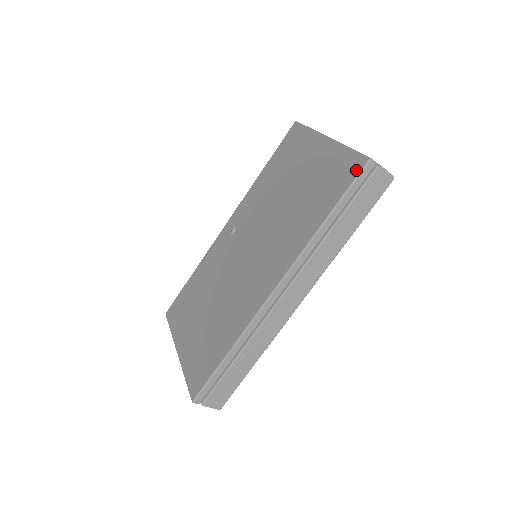
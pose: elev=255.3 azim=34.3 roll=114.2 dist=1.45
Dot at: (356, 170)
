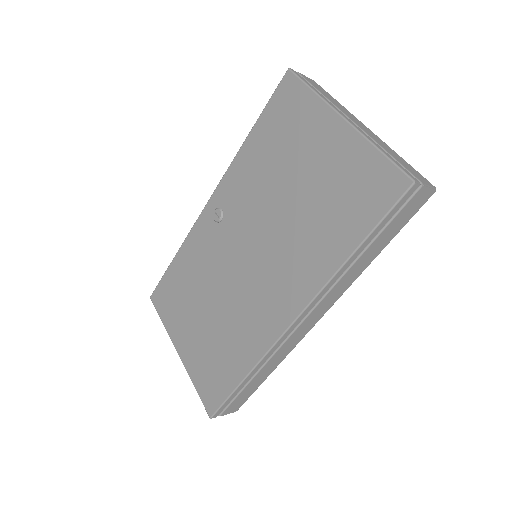
Dot at: (394, 193)
